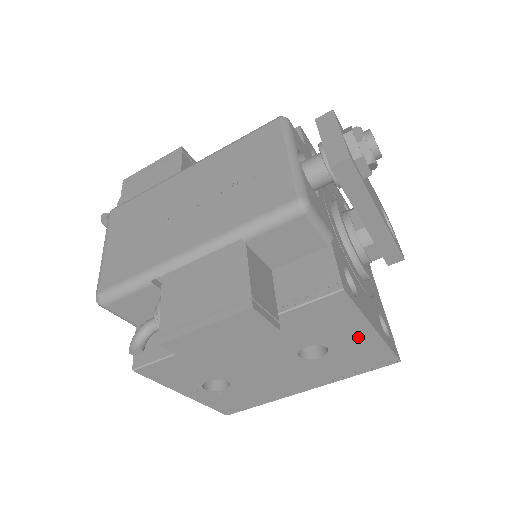
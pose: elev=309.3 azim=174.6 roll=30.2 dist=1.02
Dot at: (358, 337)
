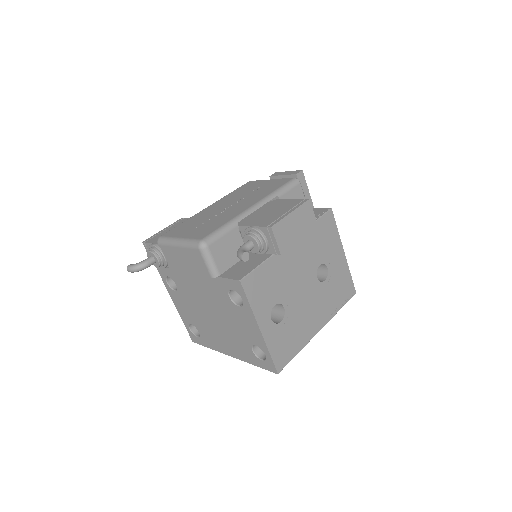
Dot at: (338, 258)
